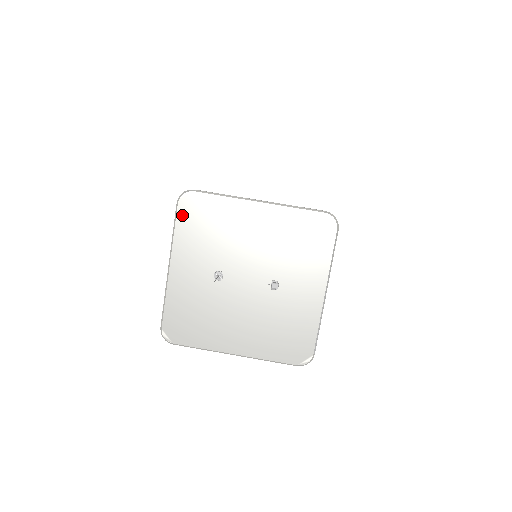
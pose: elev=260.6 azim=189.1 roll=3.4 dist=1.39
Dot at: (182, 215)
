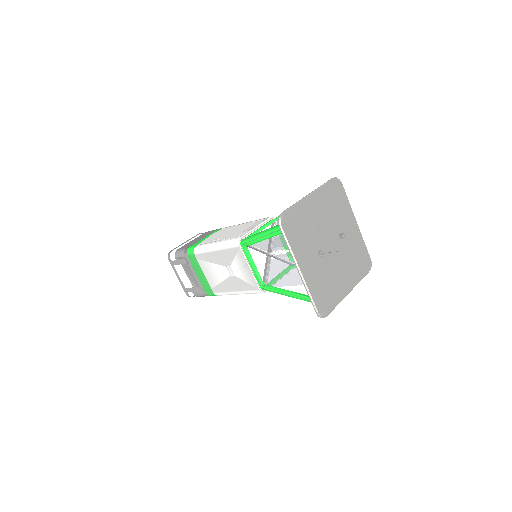
Dot at: (288, 233)
